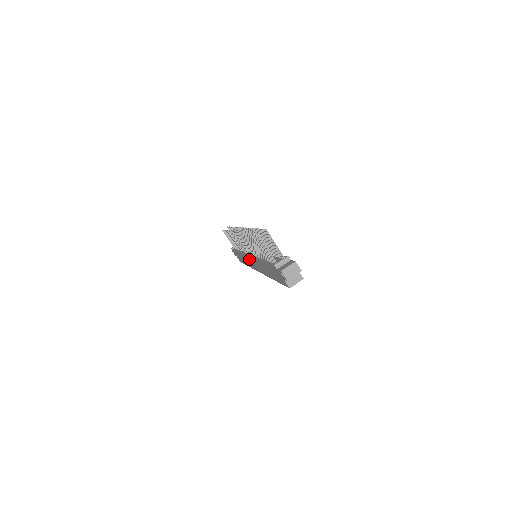
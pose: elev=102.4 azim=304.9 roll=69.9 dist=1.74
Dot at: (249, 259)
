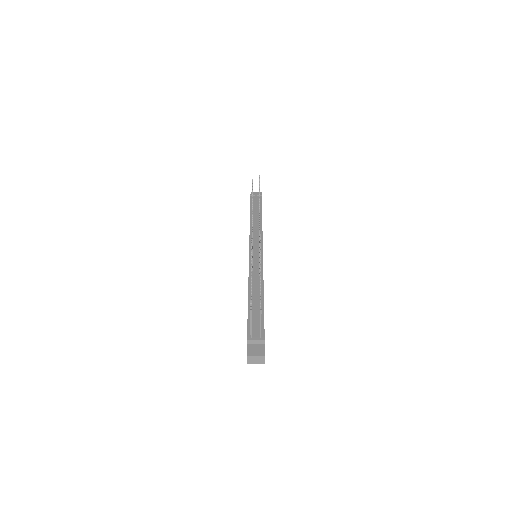
Dot at: occluded
